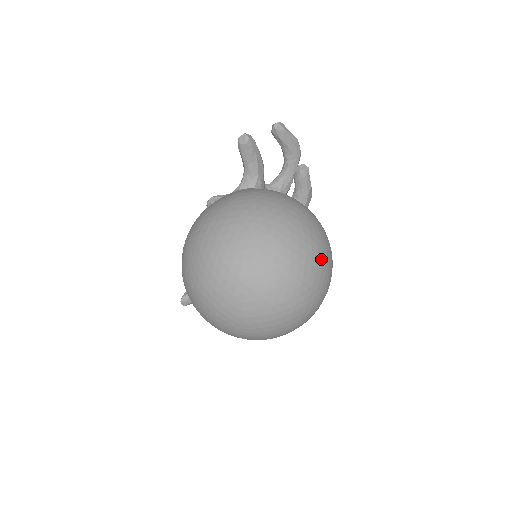
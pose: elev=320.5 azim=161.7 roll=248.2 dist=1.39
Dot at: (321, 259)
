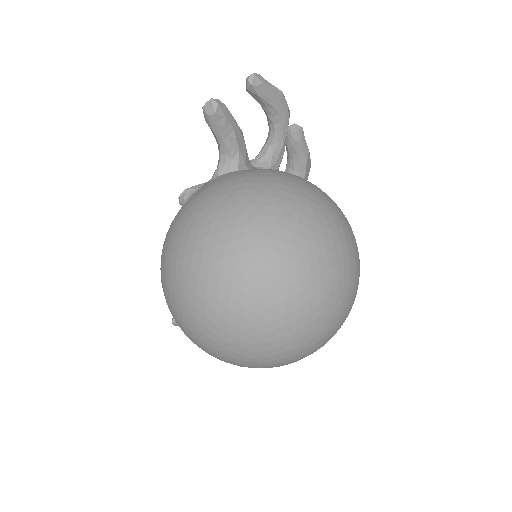
Dot at: (347, 253)
